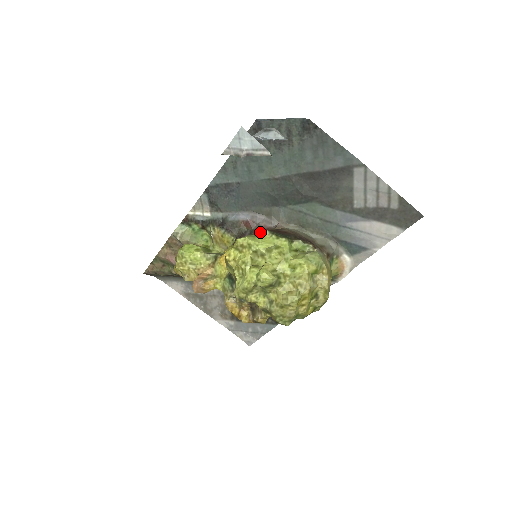
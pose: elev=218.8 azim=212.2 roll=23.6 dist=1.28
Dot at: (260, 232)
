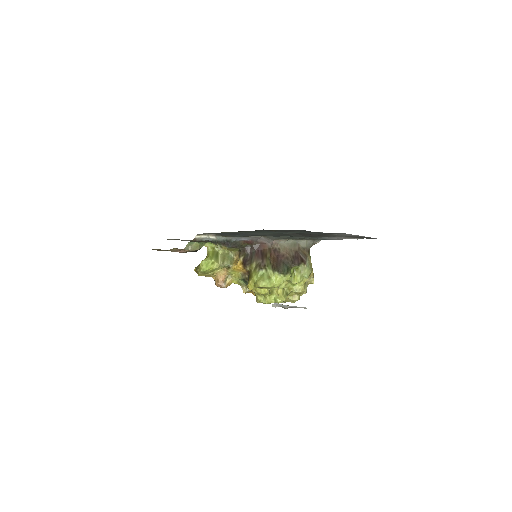
Dot at: (270, 270)
